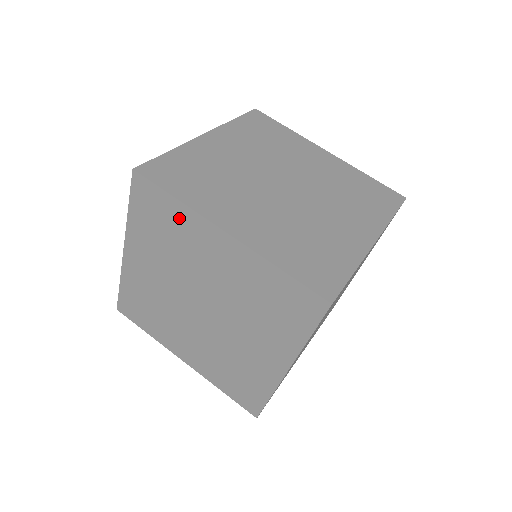
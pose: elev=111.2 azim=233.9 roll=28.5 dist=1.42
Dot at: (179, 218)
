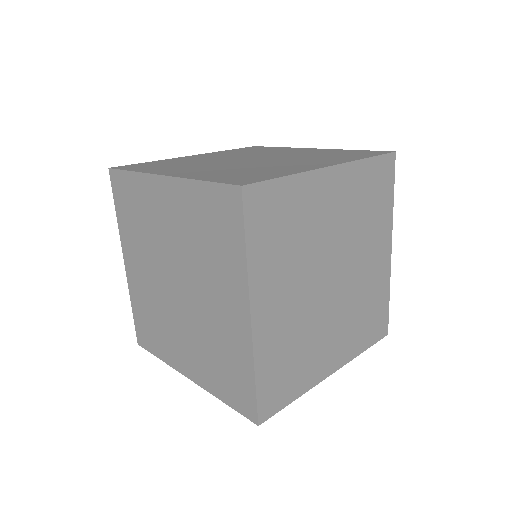
Dot at: (276, 149)
